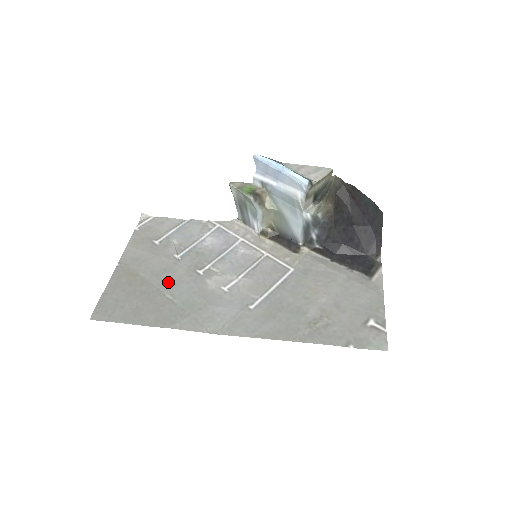
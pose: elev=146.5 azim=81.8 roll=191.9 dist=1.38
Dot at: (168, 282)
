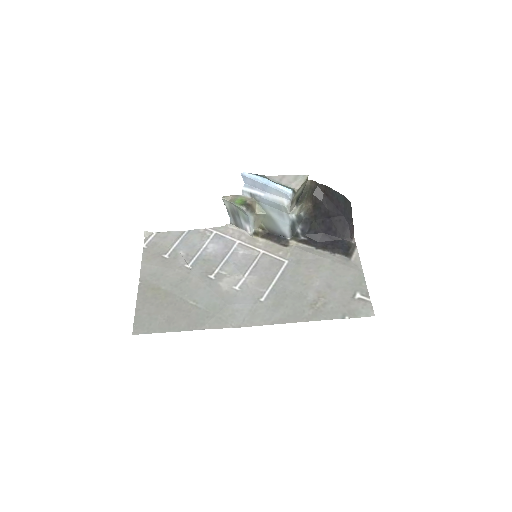
Dot at: (187, 290)
